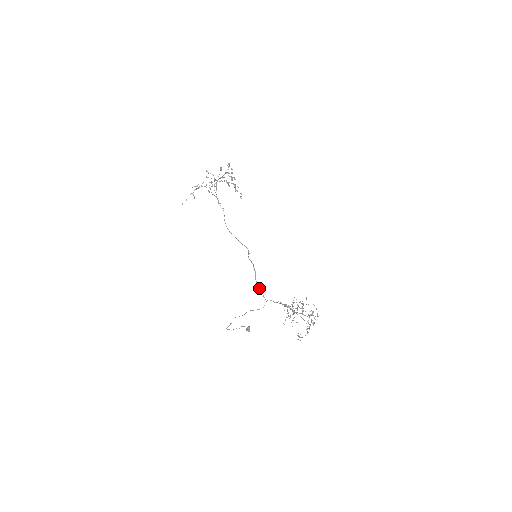
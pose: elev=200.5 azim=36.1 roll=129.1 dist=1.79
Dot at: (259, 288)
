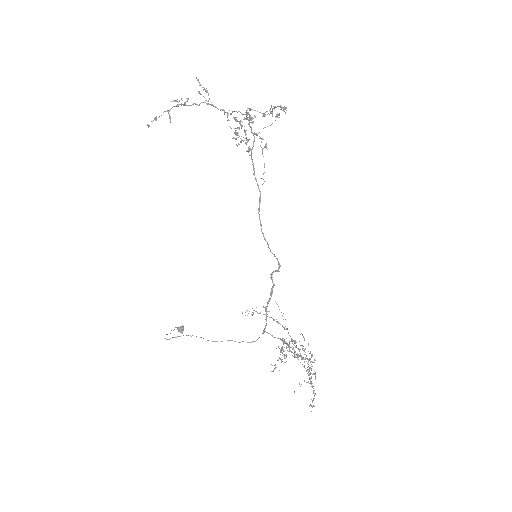
Dot at: (266, 319)
